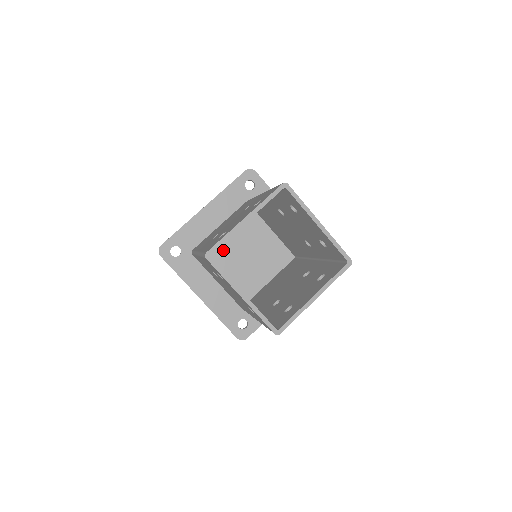
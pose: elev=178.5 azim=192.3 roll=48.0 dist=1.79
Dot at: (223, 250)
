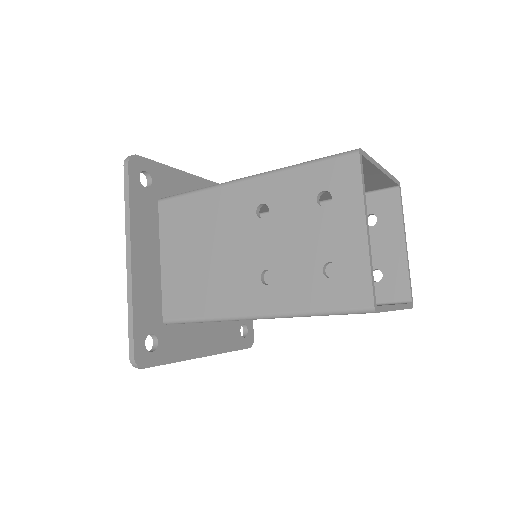
Dot at: occluded
